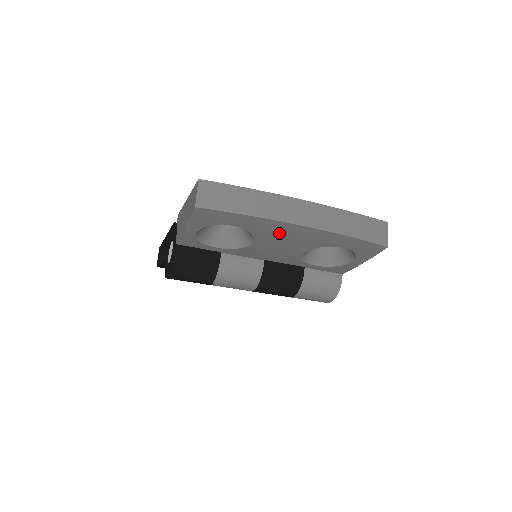
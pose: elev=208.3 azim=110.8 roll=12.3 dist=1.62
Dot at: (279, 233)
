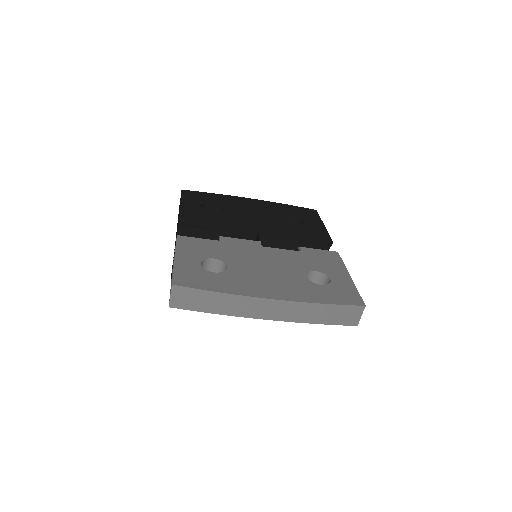
Dot at: occluded
